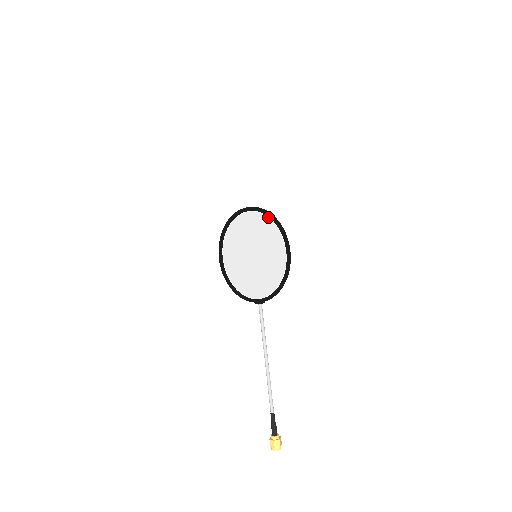
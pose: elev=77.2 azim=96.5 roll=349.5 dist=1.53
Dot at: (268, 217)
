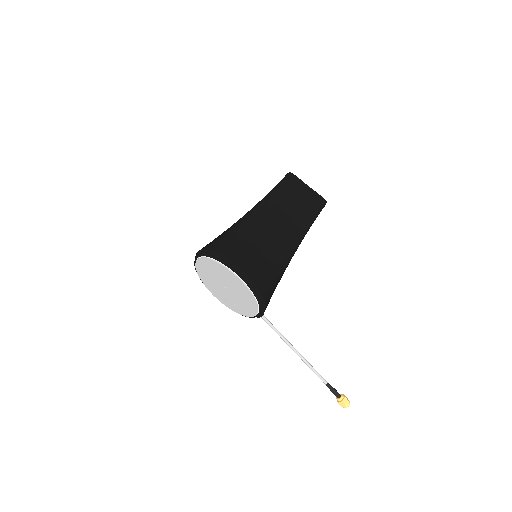
Dot at: (212, 259)
